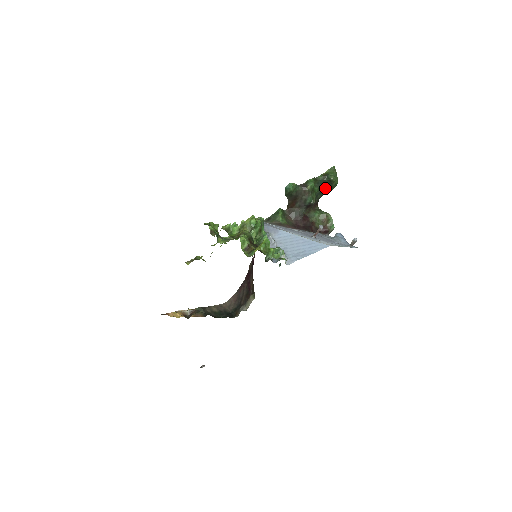
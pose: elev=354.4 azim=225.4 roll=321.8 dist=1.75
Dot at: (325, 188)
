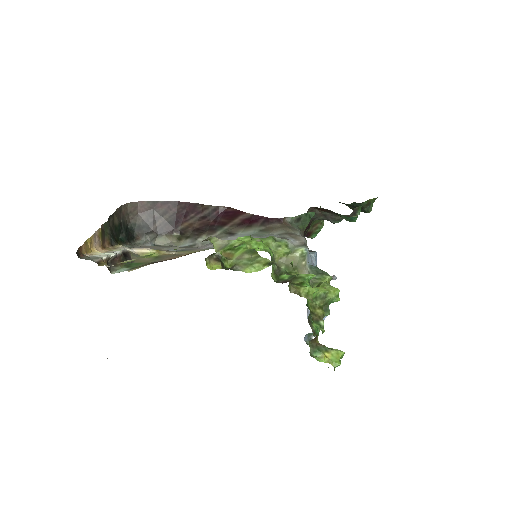
Dot at: occluded
